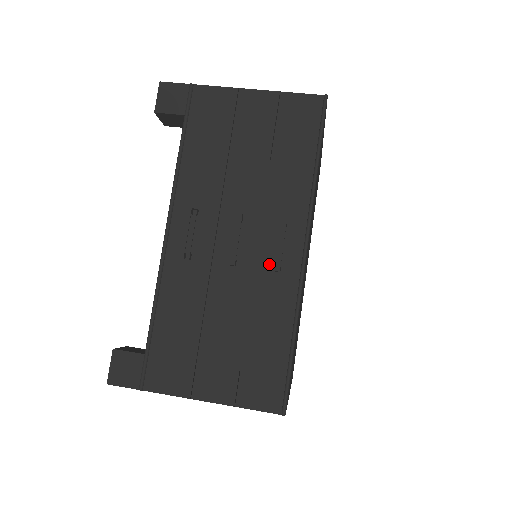
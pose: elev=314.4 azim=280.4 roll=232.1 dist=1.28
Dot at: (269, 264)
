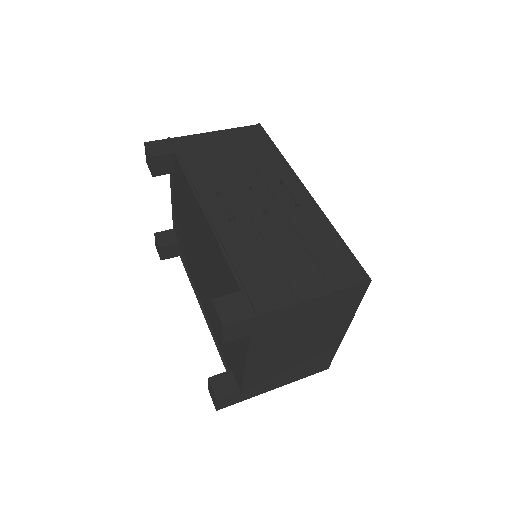
Dot at: (290, 205)
